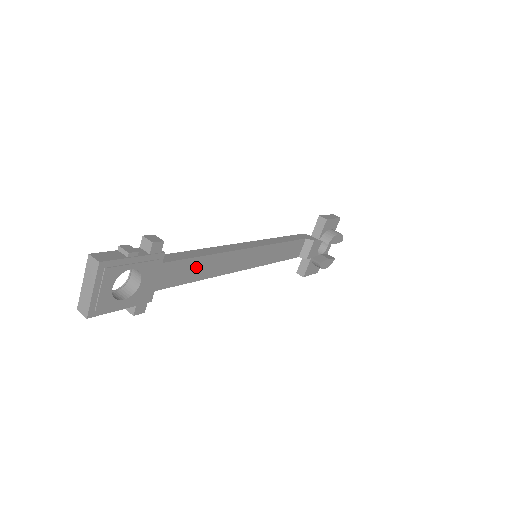
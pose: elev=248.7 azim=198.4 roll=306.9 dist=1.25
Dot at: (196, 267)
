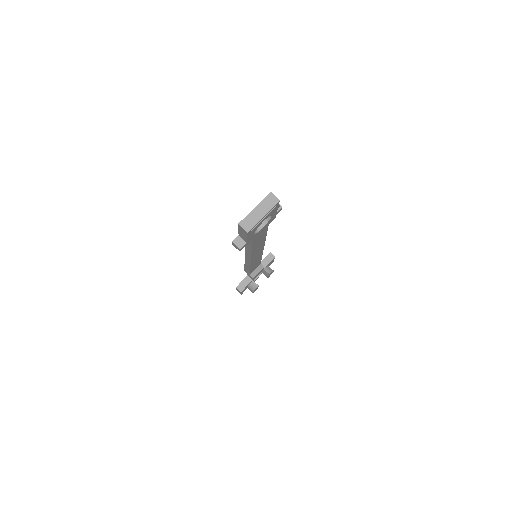
Dot at: (261, 239)
